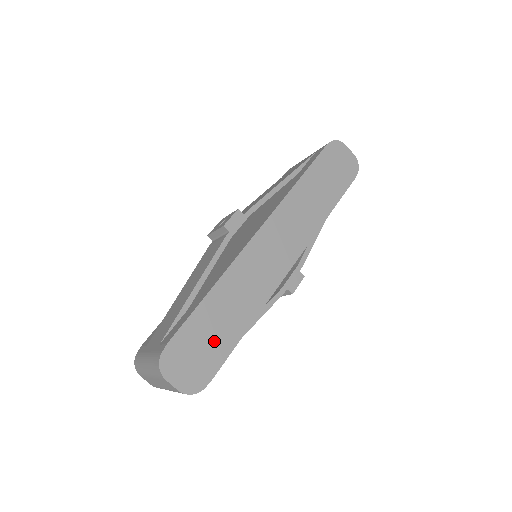
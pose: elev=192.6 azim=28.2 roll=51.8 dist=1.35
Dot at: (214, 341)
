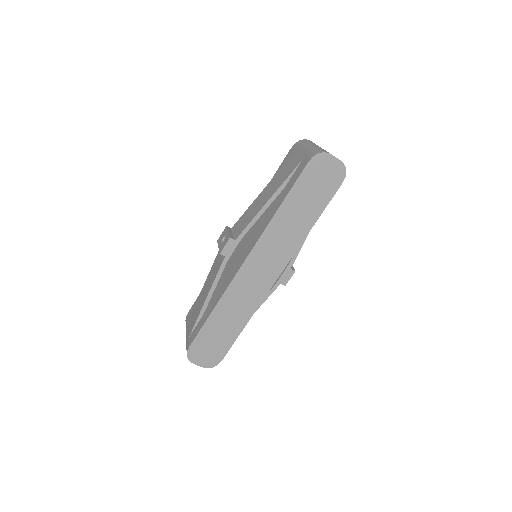
Dot at: (221, 339)
